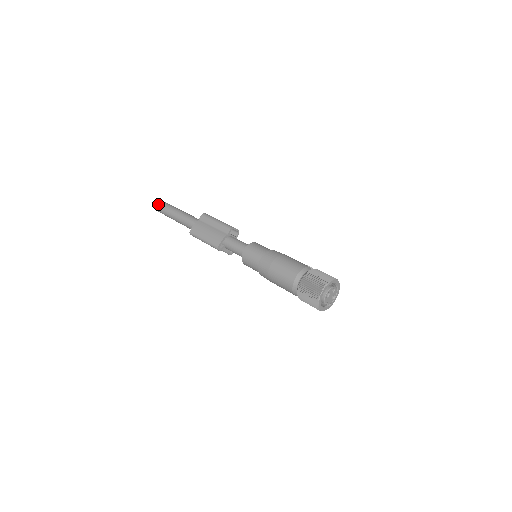
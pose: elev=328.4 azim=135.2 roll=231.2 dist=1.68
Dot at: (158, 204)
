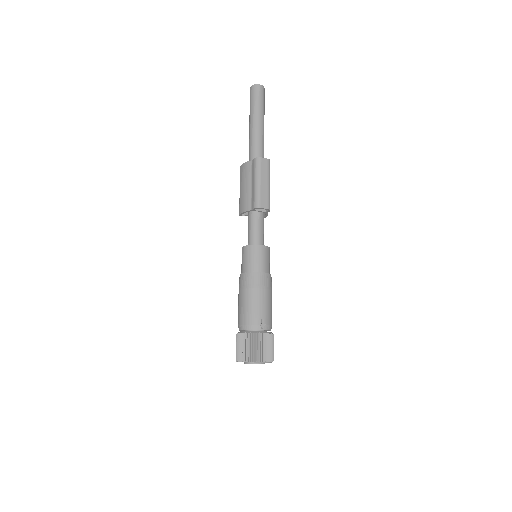
Dot at: (251, 90)
